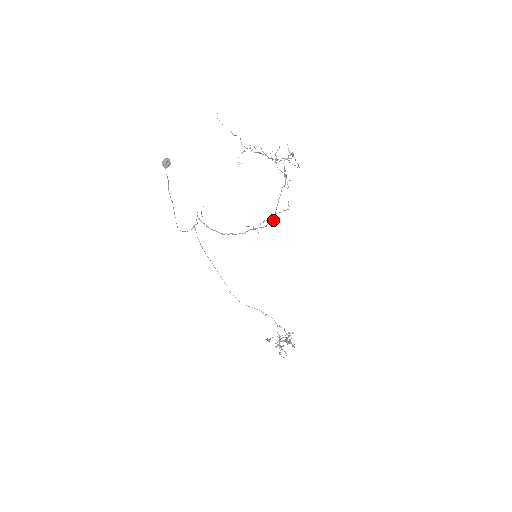
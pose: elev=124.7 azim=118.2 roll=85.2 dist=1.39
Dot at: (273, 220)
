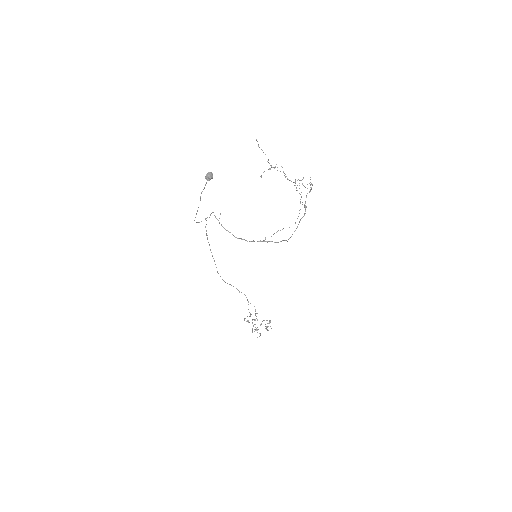
Dot at: (287, 241)
